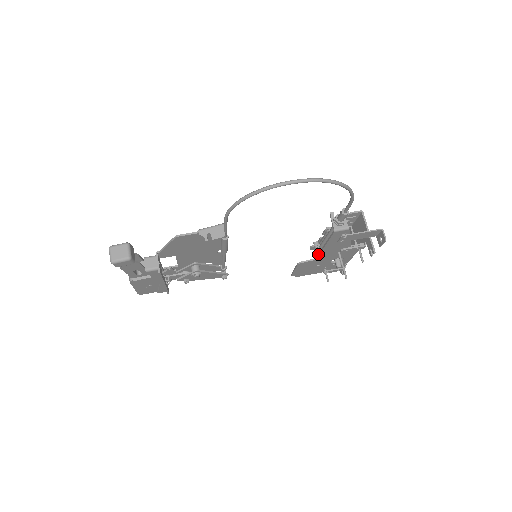
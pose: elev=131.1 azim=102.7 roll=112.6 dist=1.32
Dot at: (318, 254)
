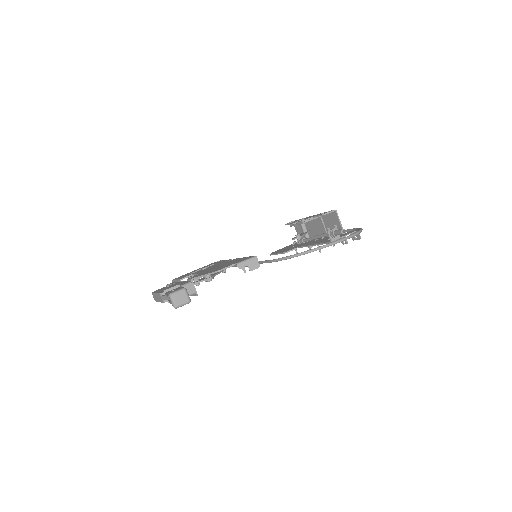
Dot at: (303, 246)
